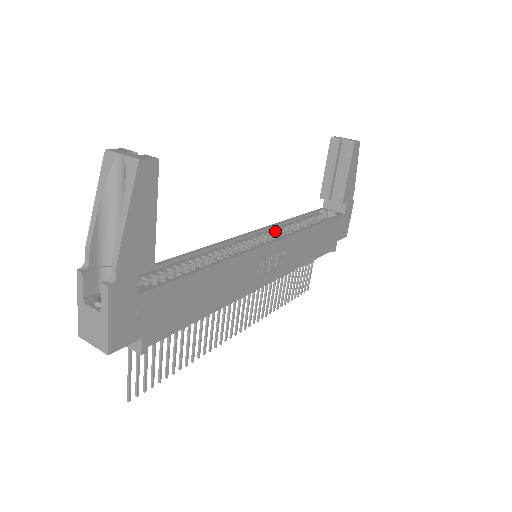
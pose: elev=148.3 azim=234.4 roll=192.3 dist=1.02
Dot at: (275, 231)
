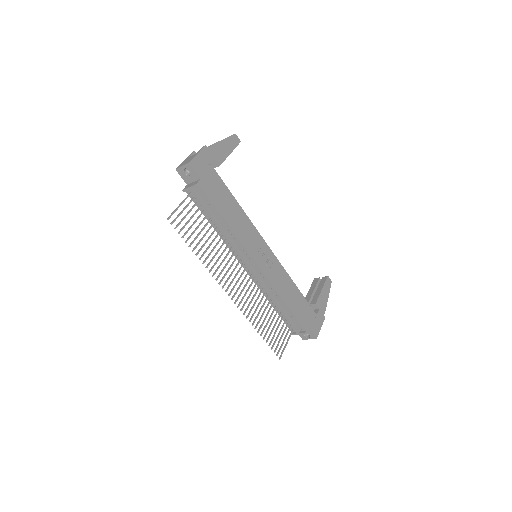
Dot at: occluded
